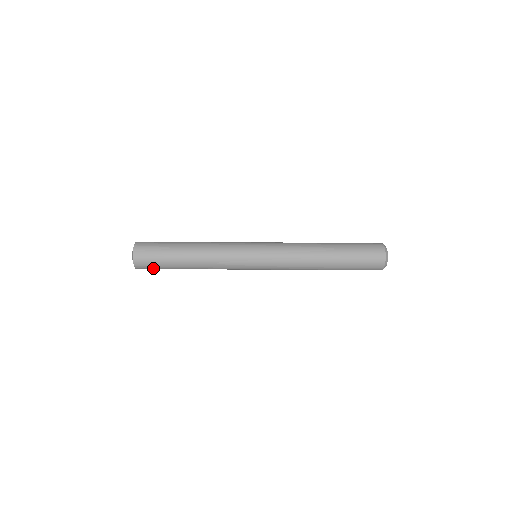
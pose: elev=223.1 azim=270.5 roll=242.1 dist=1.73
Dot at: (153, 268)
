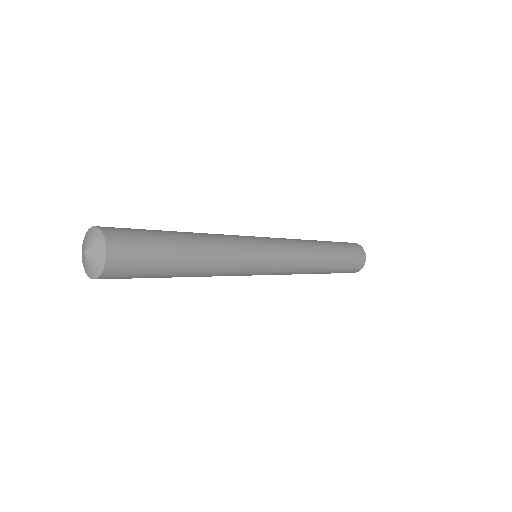
Dot at: occluded
